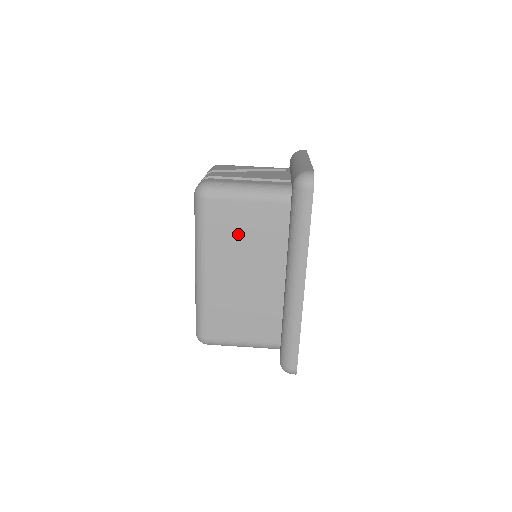
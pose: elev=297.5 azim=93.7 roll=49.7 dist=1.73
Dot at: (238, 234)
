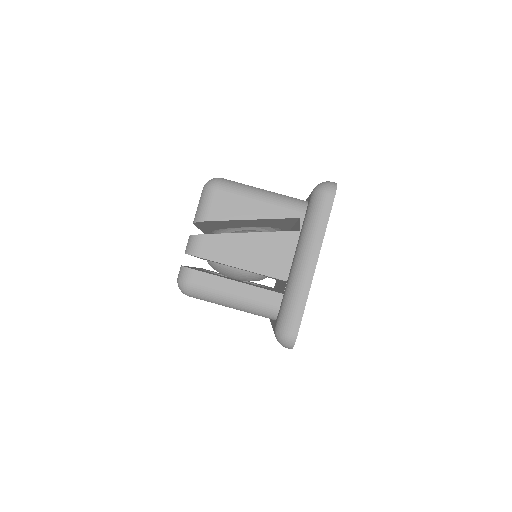
Dot at: occluded
